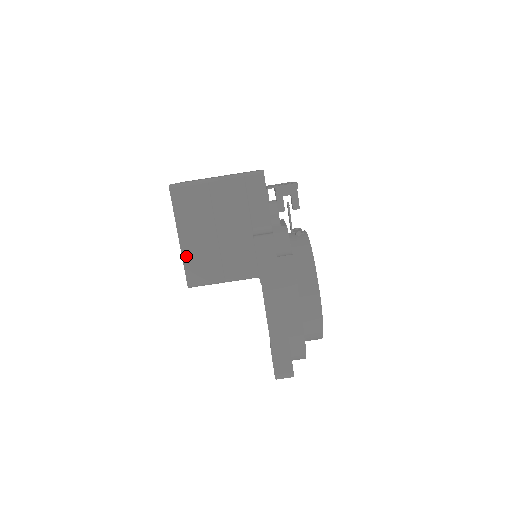
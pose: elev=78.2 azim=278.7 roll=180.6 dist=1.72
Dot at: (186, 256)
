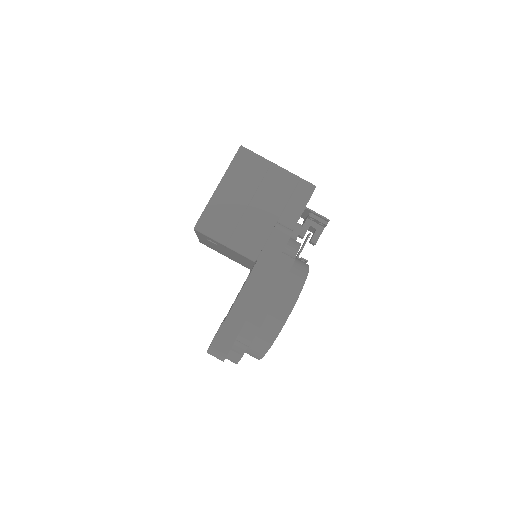
Dot at: (212, 203)
